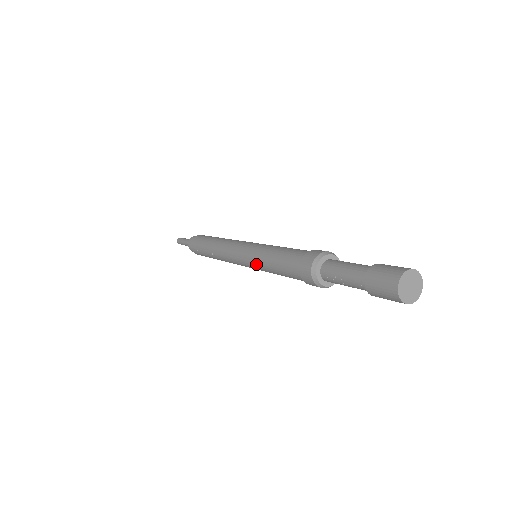
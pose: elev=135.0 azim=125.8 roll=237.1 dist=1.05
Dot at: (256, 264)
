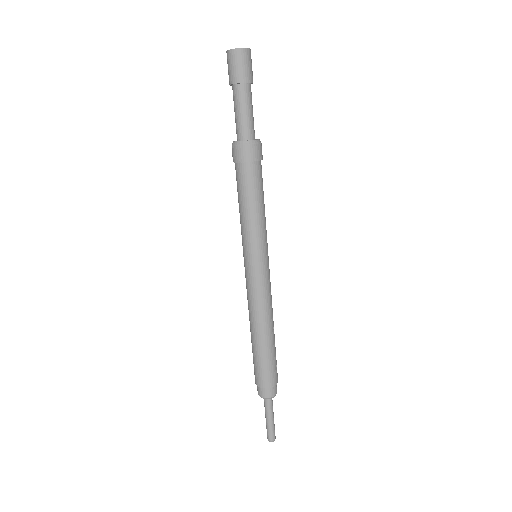
Dot at: (242, 236)
